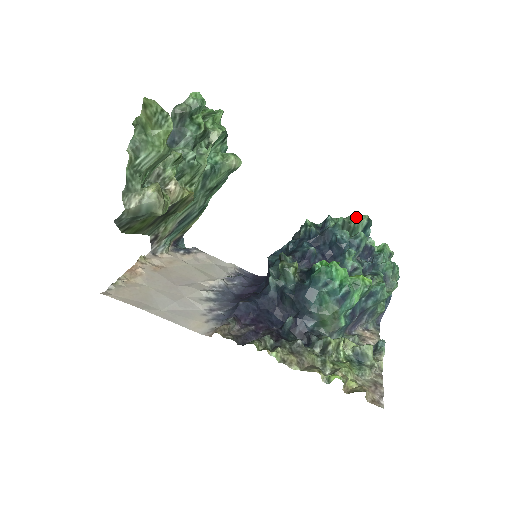
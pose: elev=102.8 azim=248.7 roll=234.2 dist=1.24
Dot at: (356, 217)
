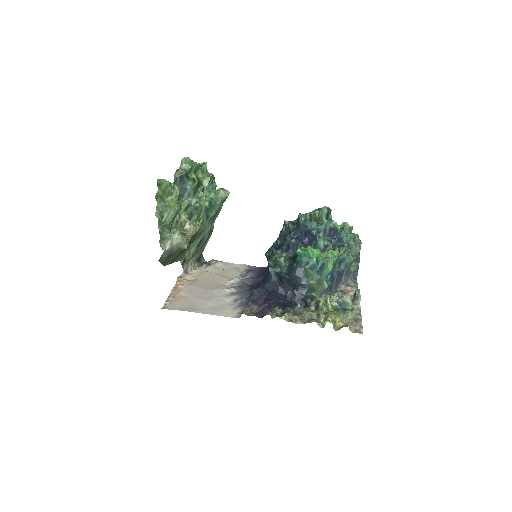
Dot at: (319, 209)
